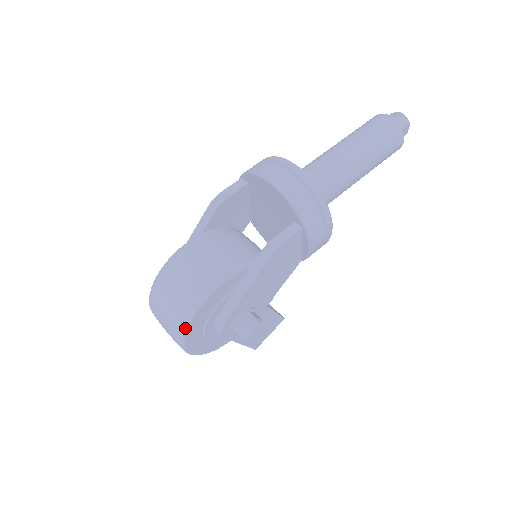
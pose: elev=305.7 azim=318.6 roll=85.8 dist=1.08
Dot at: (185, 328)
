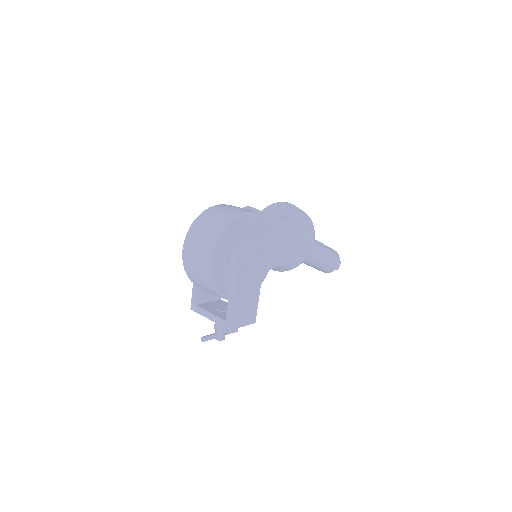
Dot at: (228, 222)
